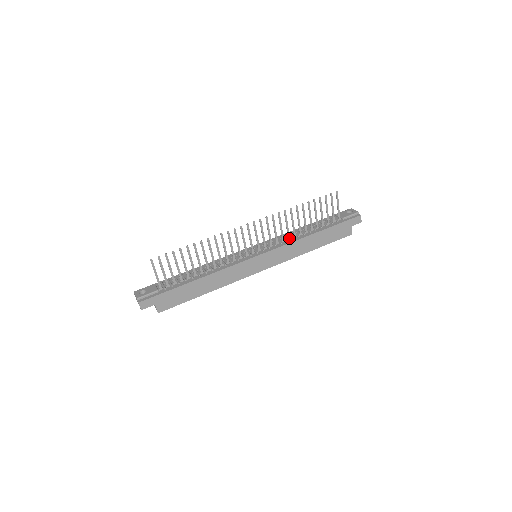
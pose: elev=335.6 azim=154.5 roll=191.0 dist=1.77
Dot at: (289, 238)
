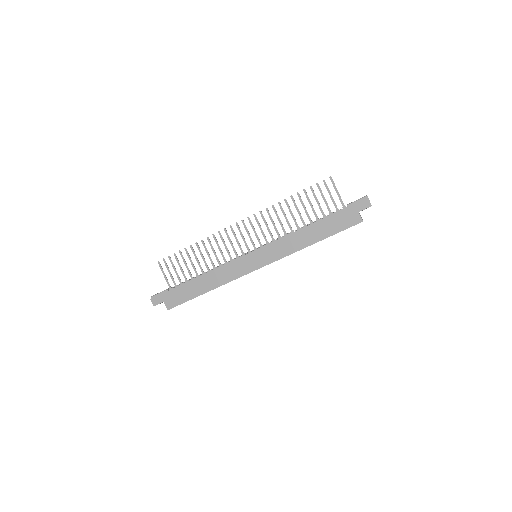
Dot at: (286, 234)
